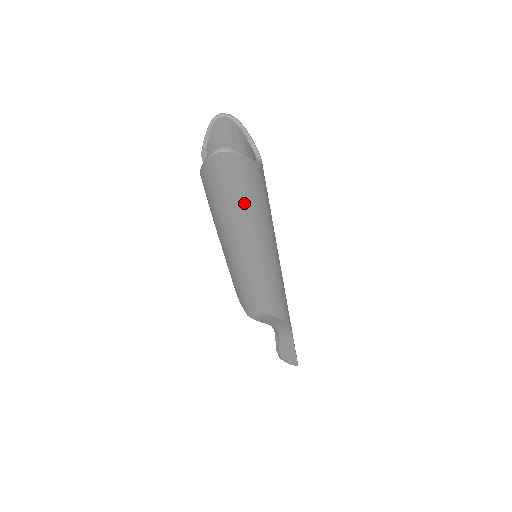
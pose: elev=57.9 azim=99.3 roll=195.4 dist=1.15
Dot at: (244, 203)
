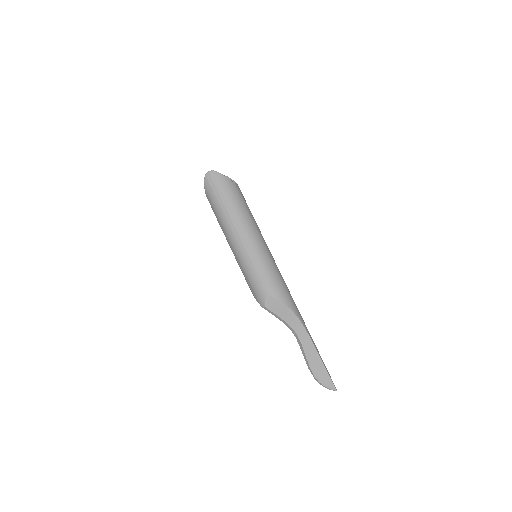
Dot at: (227, 200)
